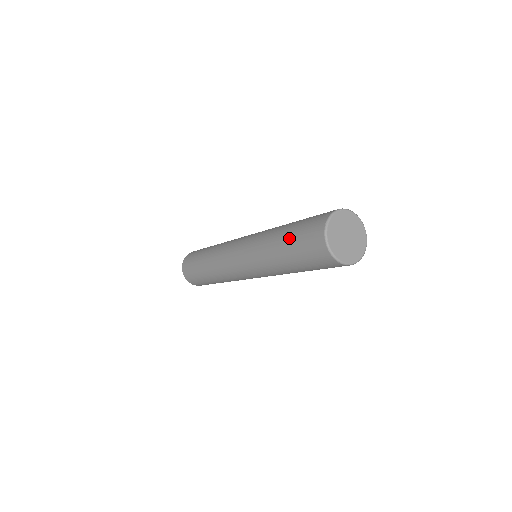
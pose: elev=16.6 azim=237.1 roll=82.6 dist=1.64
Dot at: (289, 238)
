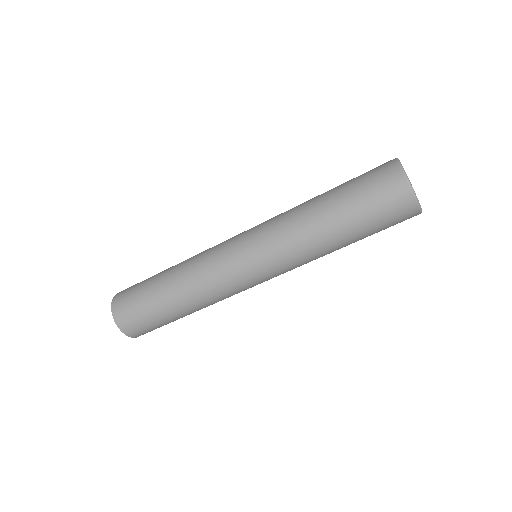
Dot at: (341, 189)
